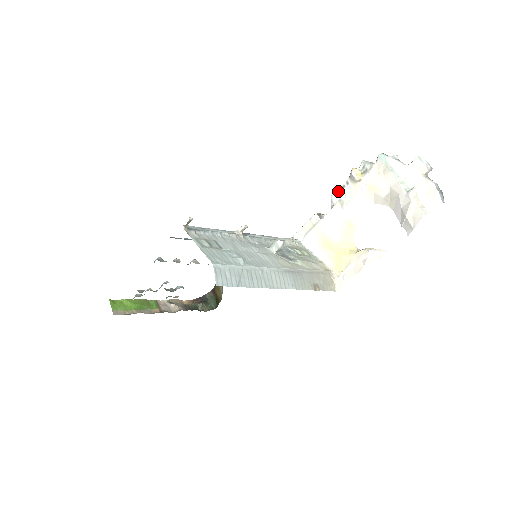
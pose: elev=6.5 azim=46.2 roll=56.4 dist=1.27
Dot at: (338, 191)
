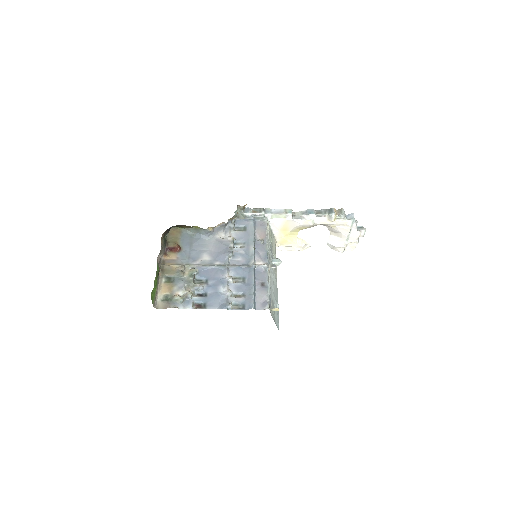
Dot at: (316, 216)
